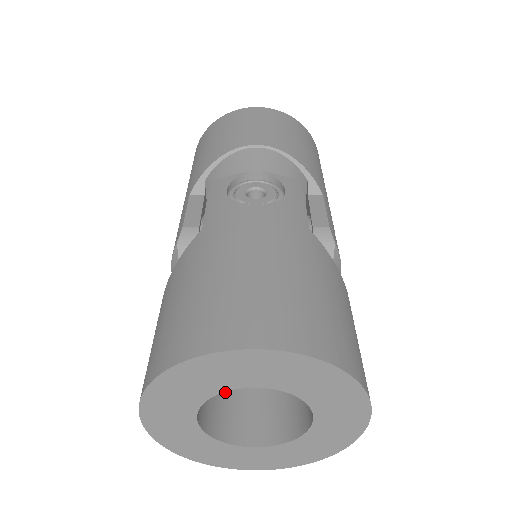
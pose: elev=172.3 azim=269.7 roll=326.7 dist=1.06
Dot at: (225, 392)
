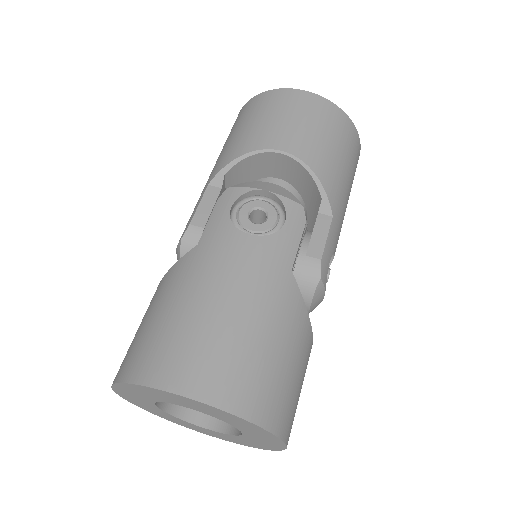
Dot at: occluded
